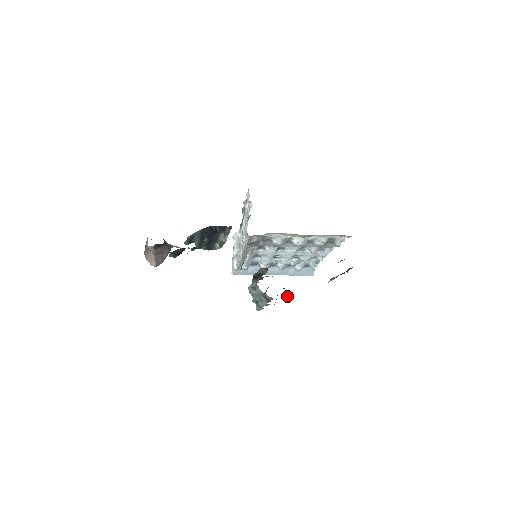
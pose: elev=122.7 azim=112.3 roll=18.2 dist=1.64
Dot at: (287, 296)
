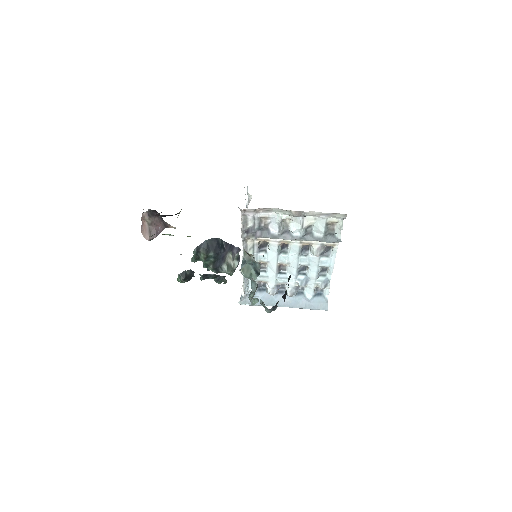
Dot at: (286, 293)
